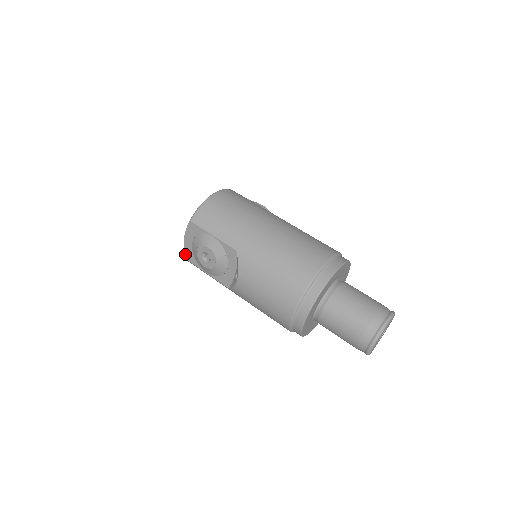
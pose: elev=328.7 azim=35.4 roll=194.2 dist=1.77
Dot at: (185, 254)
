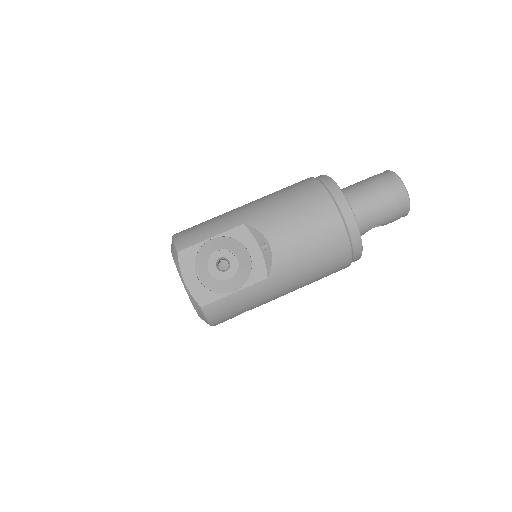
Dot at: (198, 301)
